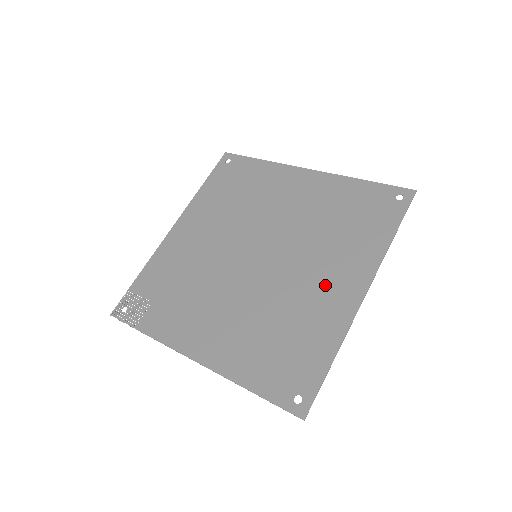
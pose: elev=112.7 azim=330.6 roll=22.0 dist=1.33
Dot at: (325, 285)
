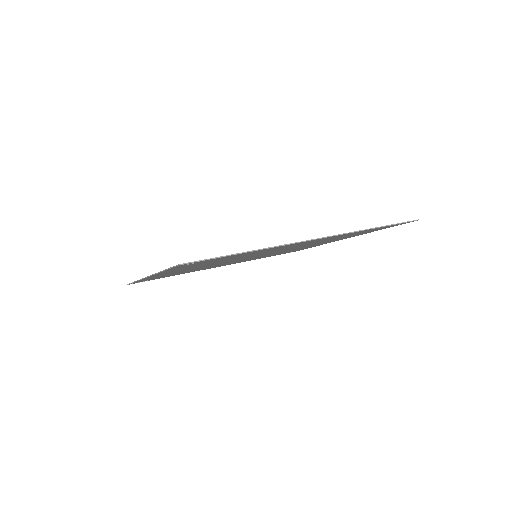
Dot at: occluded
